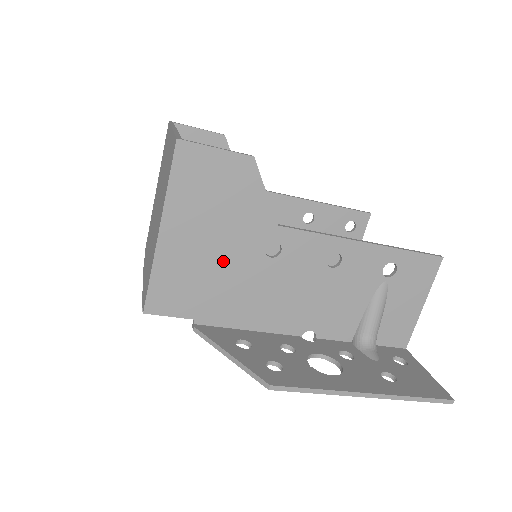
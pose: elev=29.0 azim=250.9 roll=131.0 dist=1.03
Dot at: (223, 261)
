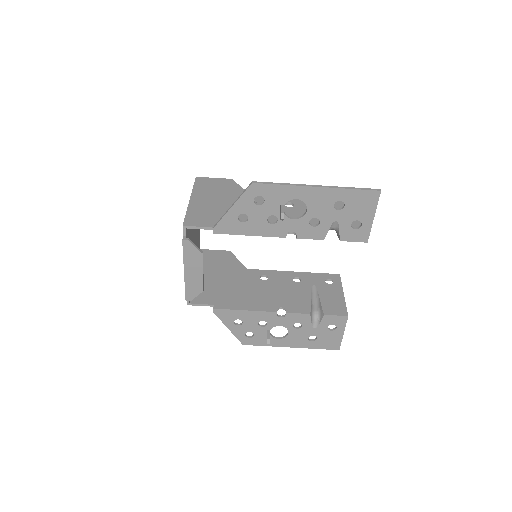
Dot at: (225, 207)
